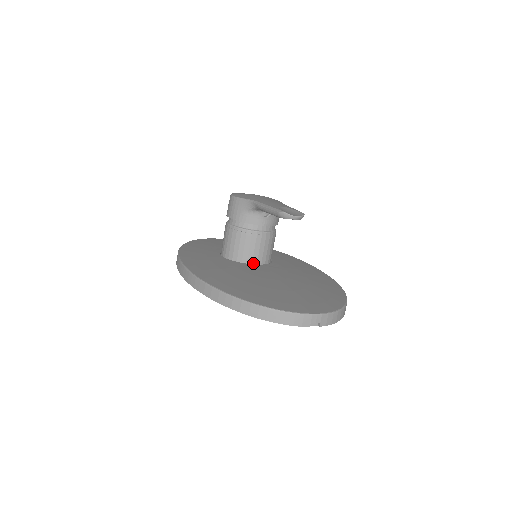
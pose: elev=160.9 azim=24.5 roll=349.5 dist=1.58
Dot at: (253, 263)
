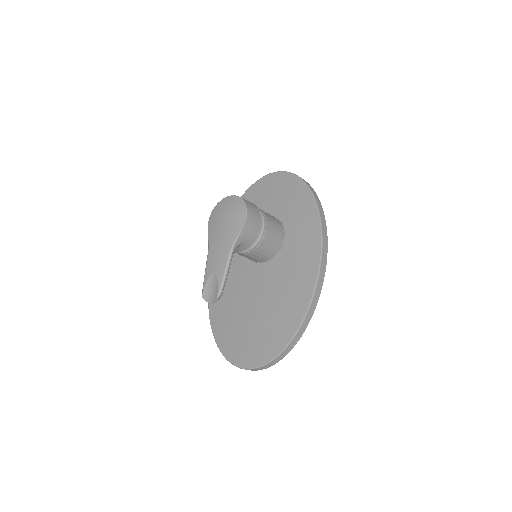
Dot at: (256, 261)
